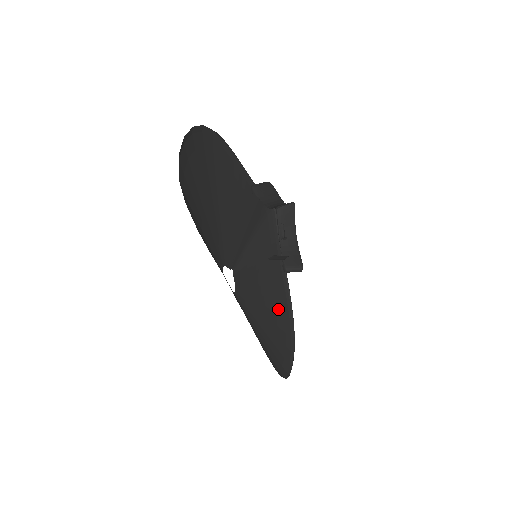
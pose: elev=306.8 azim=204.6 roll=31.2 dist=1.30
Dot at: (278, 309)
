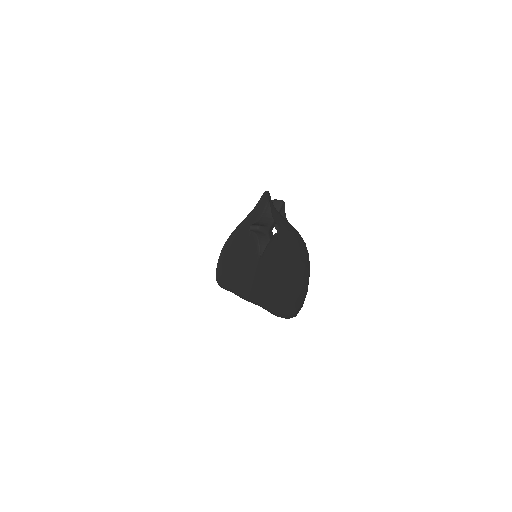
Dot at: occluded
